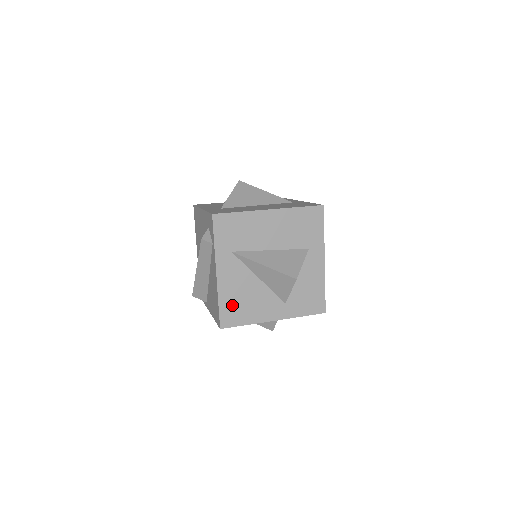
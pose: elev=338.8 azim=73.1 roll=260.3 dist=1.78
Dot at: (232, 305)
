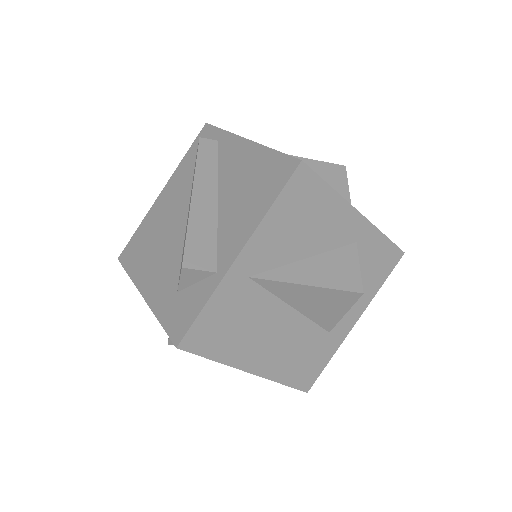
Dot at: occluded
